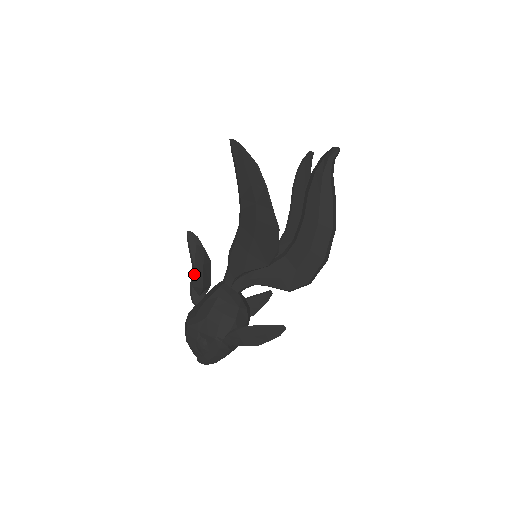
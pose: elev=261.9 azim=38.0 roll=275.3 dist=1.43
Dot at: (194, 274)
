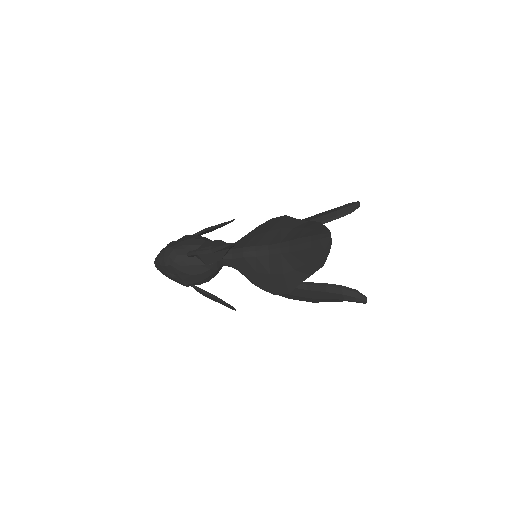
Dot at: (208, 254)
